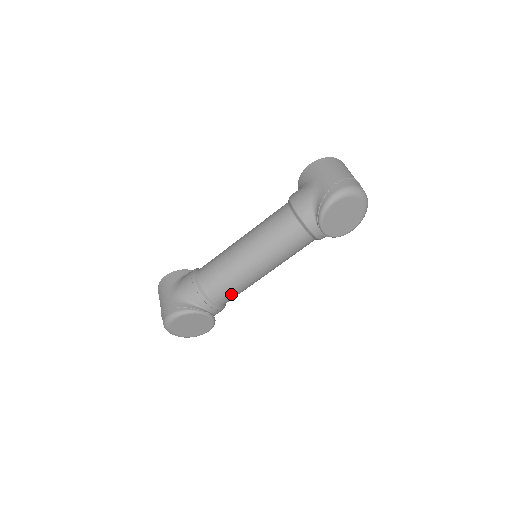
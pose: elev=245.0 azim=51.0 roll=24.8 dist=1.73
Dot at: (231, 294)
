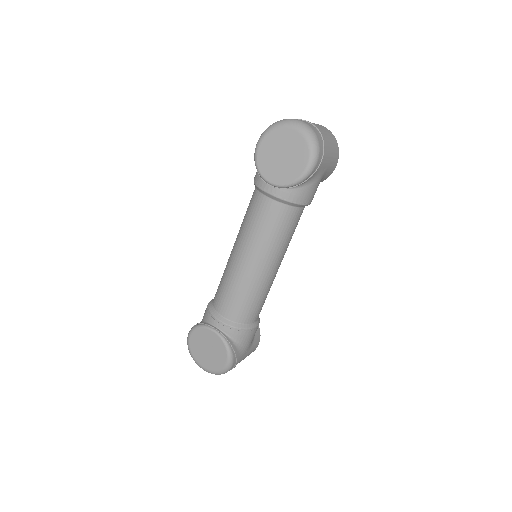
Dot at: (232, 302)
